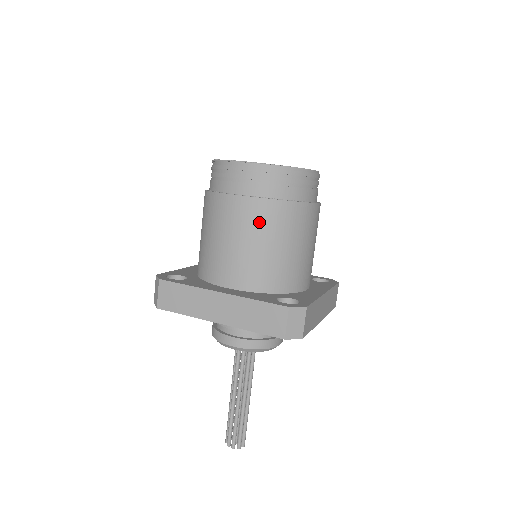
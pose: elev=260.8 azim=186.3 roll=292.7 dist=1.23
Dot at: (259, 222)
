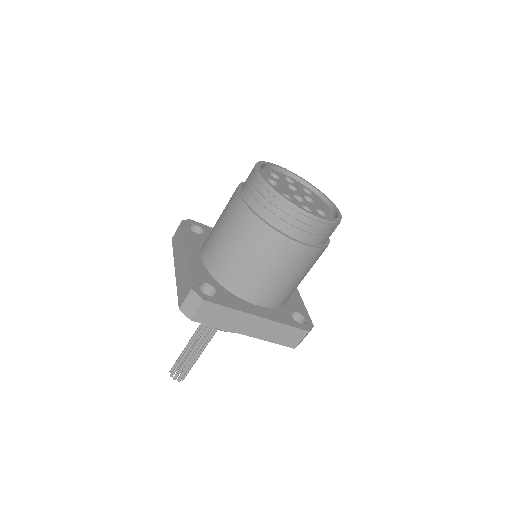
Dot at: (304, 263)
